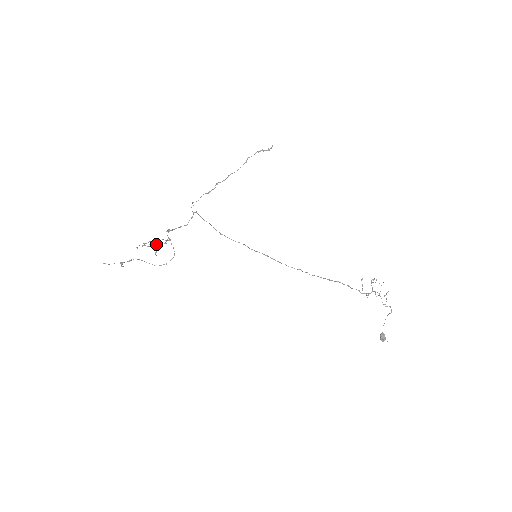
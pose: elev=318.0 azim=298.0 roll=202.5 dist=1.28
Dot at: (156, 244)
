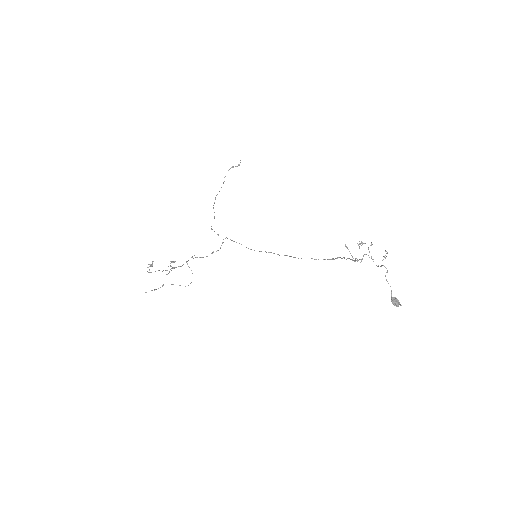
Dot at: (172, 268)
